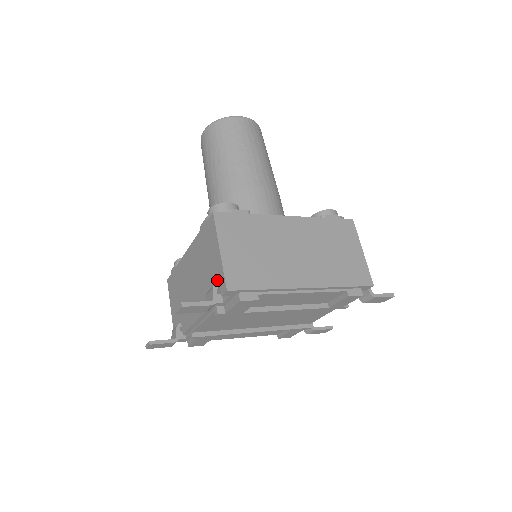
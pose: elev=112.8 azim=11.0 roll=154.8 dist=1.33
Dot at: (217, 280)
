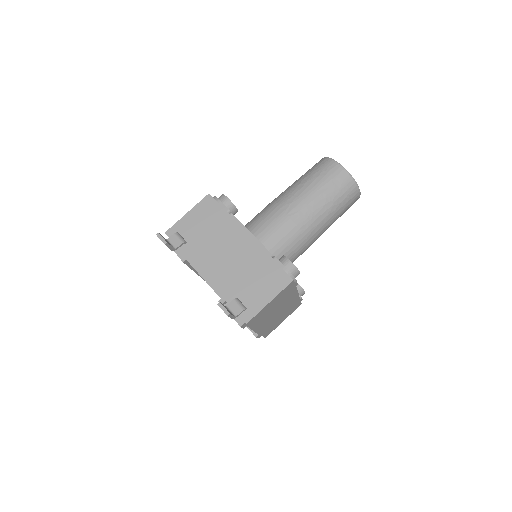
Dot at: (248, 305)
